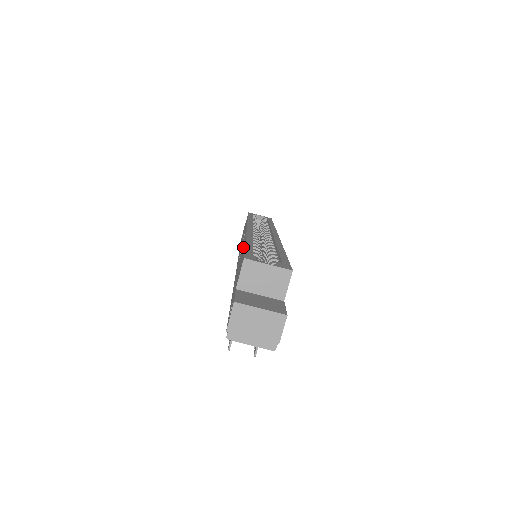
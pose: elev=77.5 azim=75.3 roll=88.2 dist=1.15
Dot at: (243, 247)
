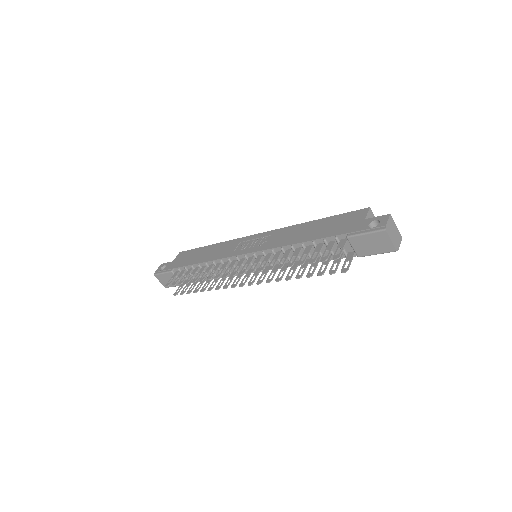
Dot at: (305, 226)
